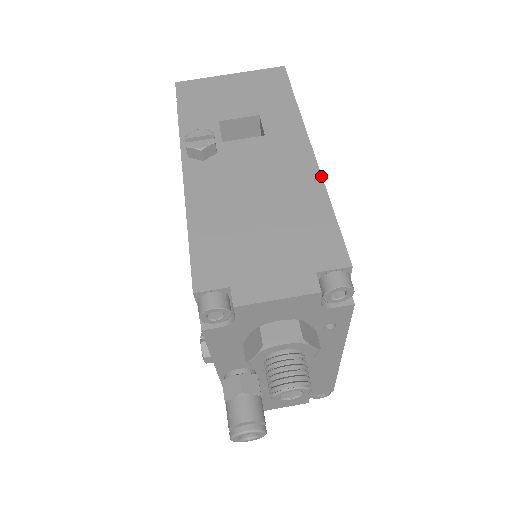
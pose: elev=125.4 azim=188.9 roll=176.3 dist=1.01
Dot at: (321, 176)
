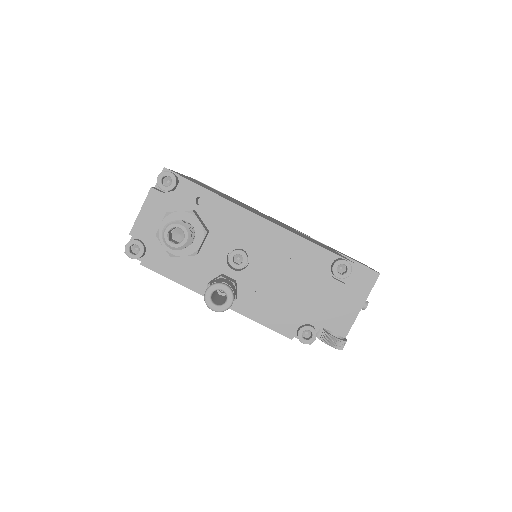
Dot at: occluded
